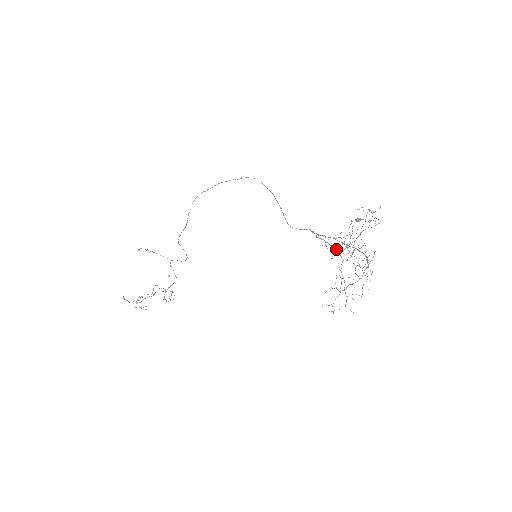
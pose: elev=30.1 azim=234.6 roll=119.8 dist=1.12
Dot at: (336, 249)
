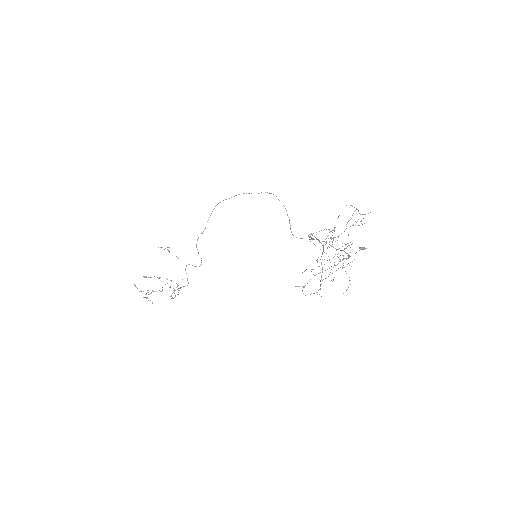
Dot at: occluded
